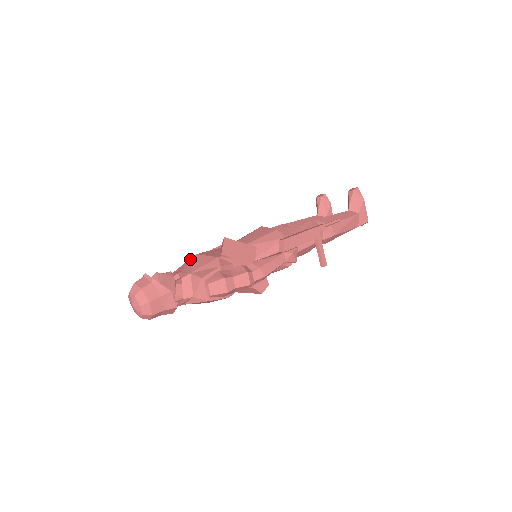
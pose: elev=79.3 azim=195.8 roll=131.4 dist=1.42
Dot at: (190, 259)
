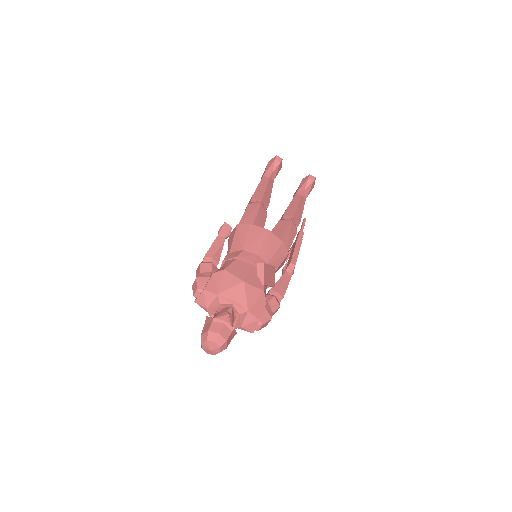
Dot at: (239, 286)
